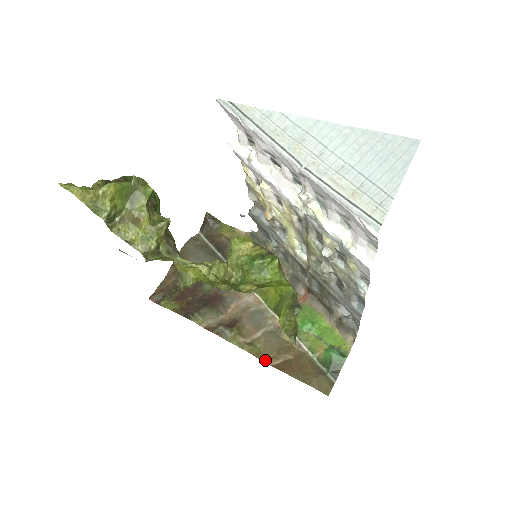
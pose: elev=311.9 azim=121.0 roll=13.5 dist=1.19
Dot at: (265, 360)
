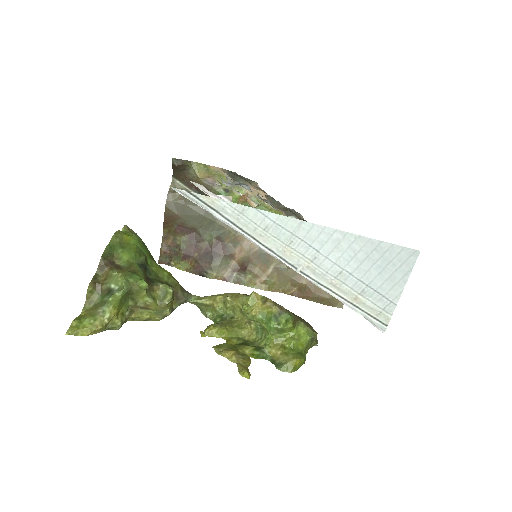
Dot at: (282, 291)
